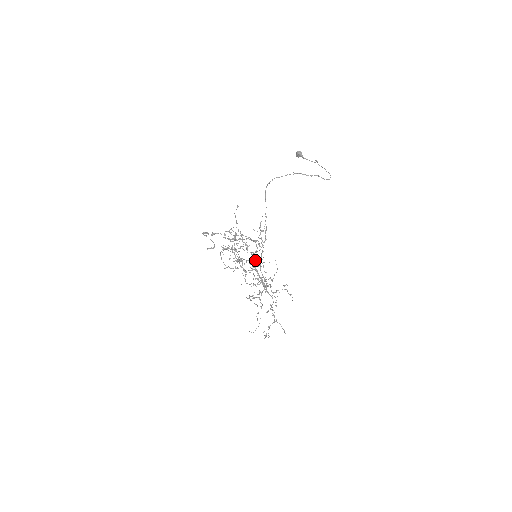
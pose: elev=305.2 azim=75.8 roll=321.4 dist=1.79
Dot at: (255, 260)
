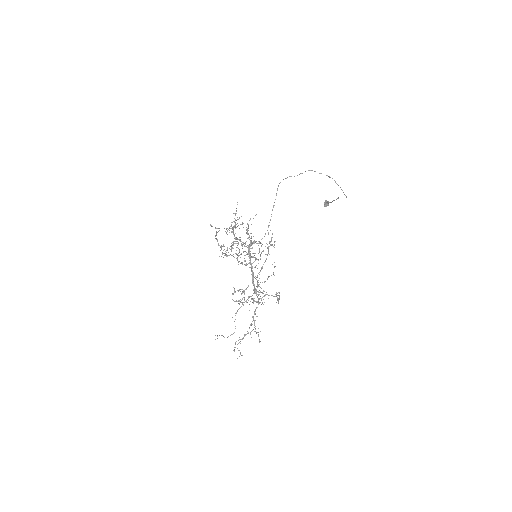
Dot at: (251, 244)
